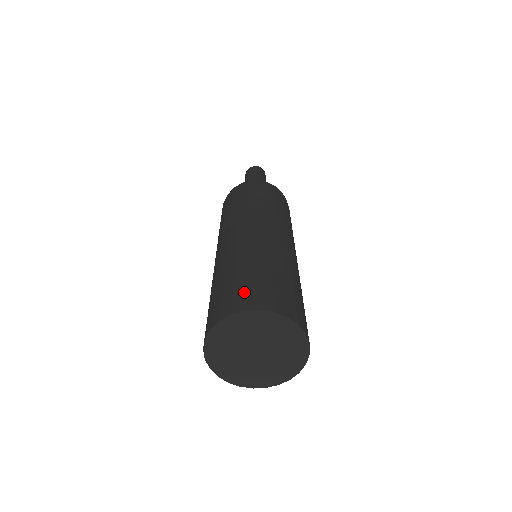
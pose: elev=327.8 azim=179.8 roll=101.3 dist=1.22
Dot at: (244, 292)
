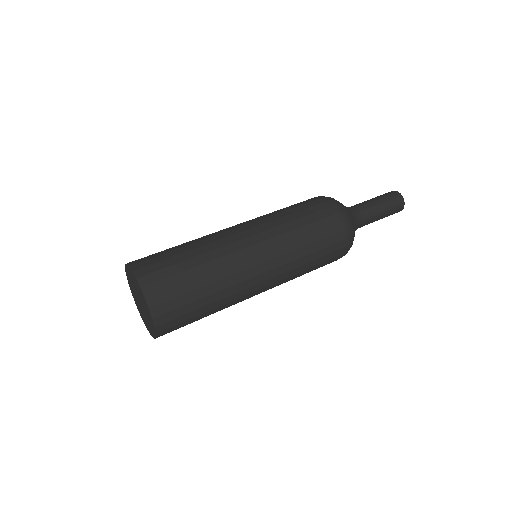
Dot at: (154, 262)
